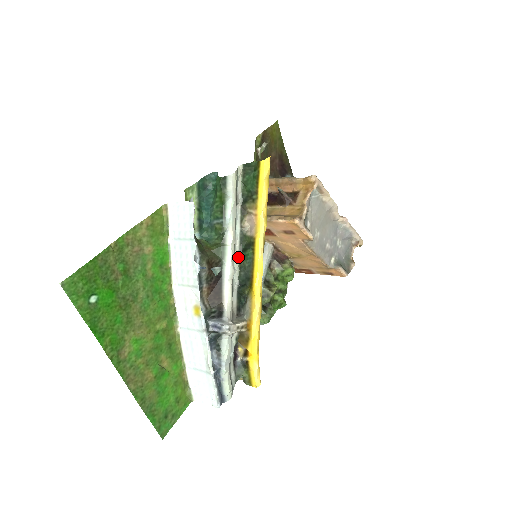
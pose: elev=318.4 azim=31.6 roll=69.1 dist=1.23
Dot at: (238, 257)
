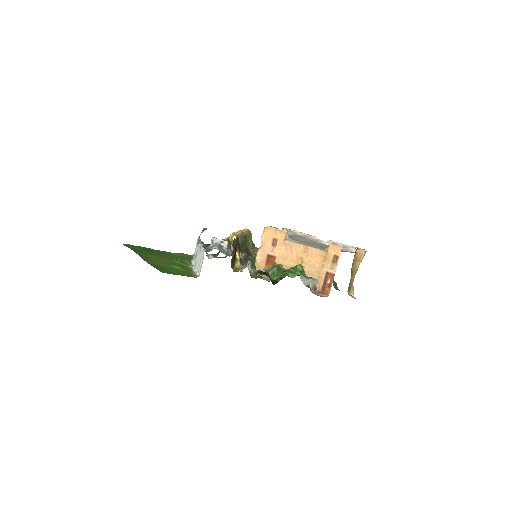
Dot at: occluded
